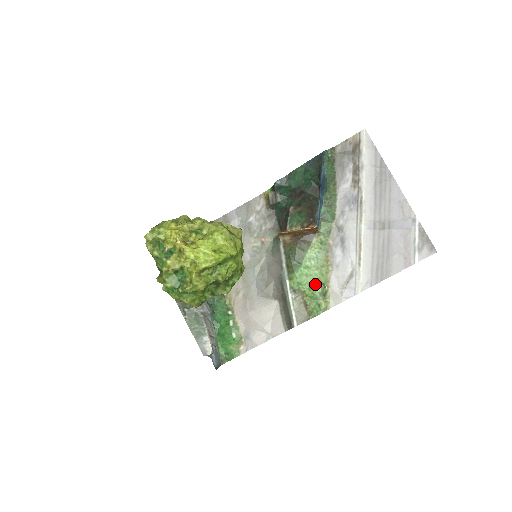
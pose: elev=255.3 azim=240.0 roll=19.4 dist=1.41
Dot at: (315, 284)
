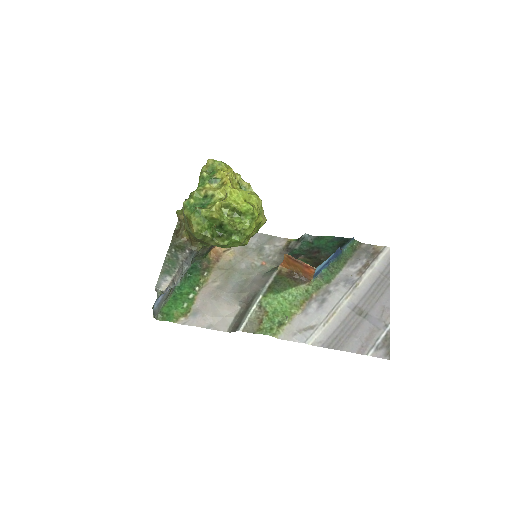
Dot at: (280, 312)
